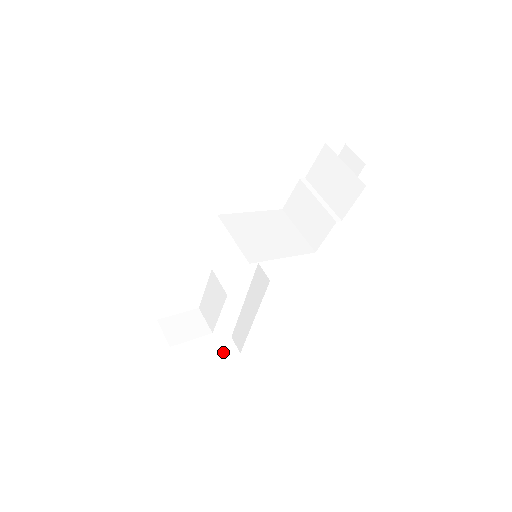
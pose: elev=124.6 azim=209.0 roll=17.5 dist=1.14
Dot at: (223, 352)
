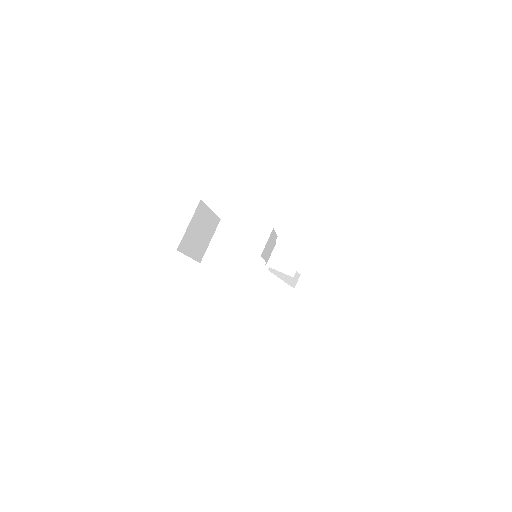
Dot at: (301, 285)
